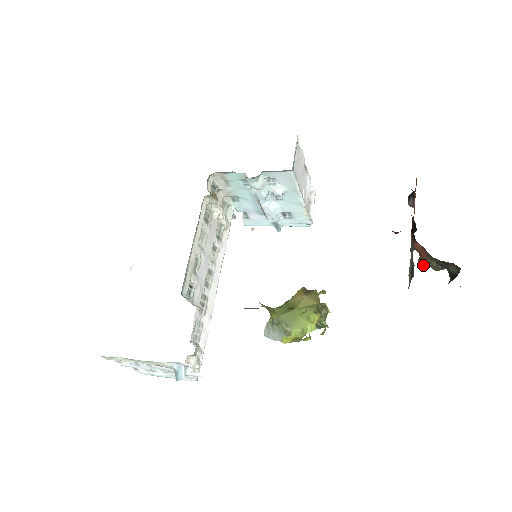
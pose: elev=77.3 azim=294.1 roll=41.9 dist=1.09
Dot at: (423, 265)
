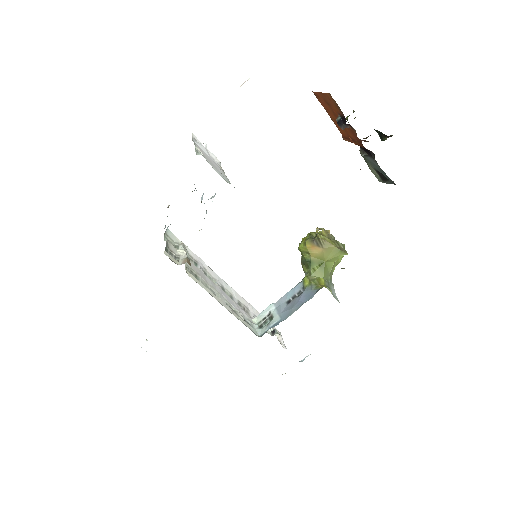
Dot at: occluded
